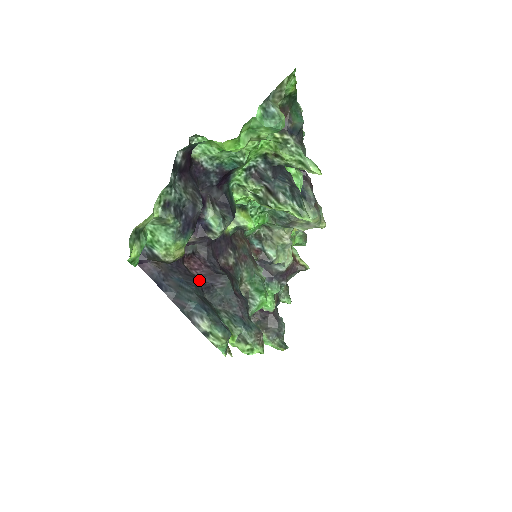
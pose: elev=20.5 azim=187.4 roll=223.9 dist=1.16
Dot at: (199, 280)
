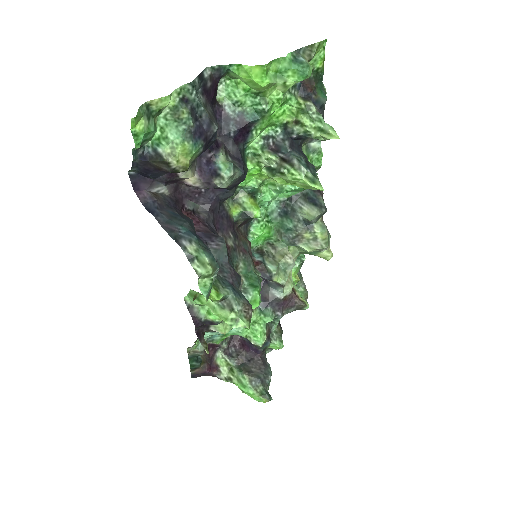
Dot at: occluded
